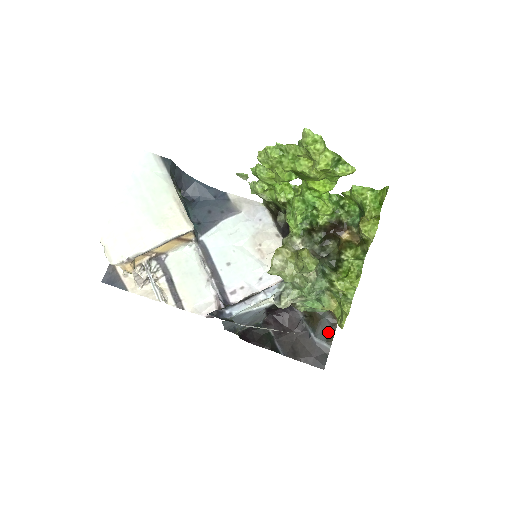
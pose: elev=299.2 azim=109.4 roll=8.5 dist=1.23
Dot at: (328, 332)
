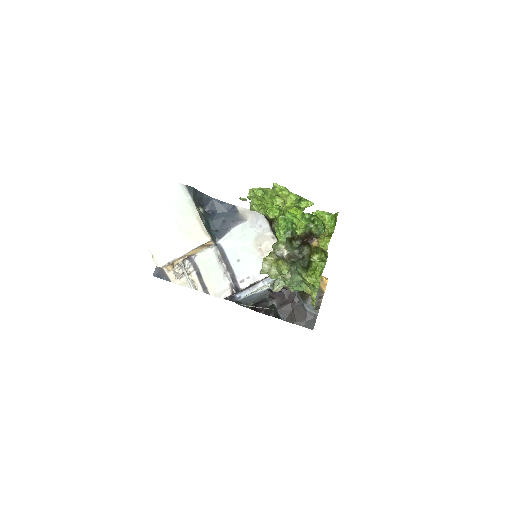
Dot at: (316, 303)
